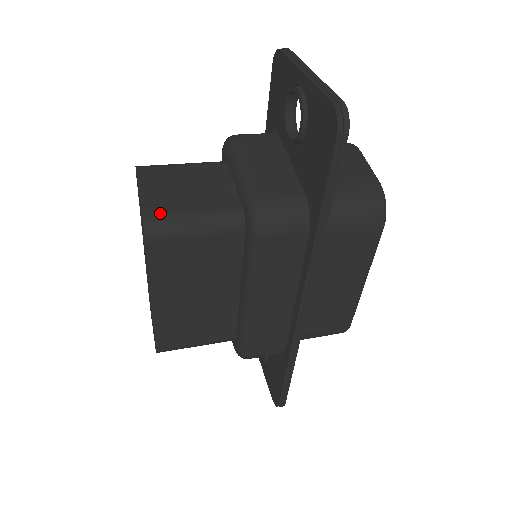
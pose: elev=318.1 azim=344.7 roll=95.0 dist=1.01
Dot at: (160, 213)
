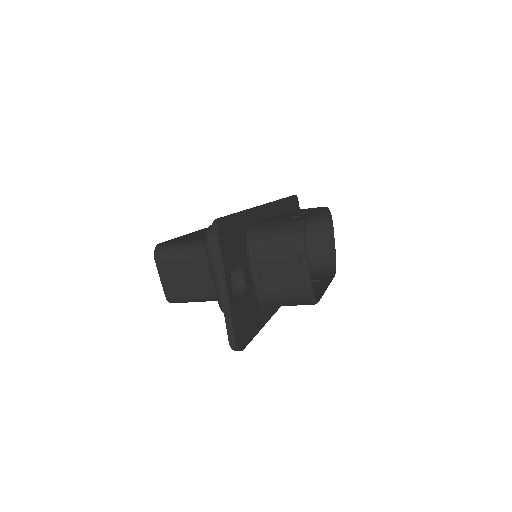
Dot at: (174, 296)
